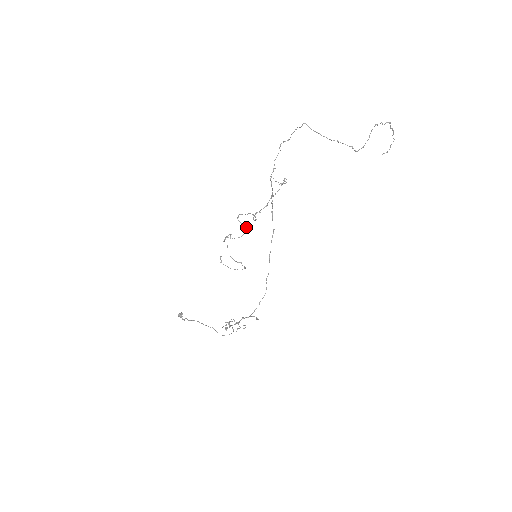
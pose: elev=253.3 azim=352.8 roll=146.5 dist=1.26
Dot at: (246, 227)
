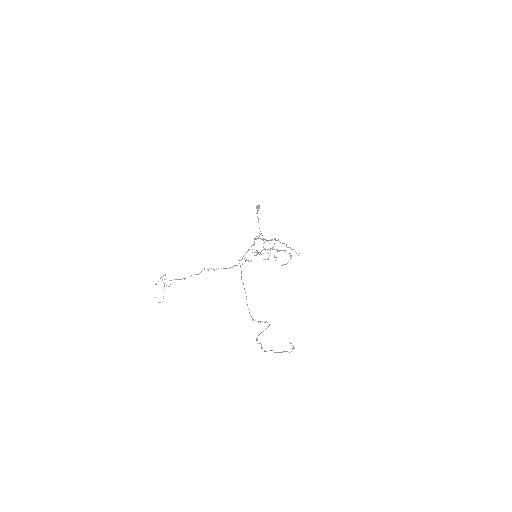
Dot at: (168, 286)
